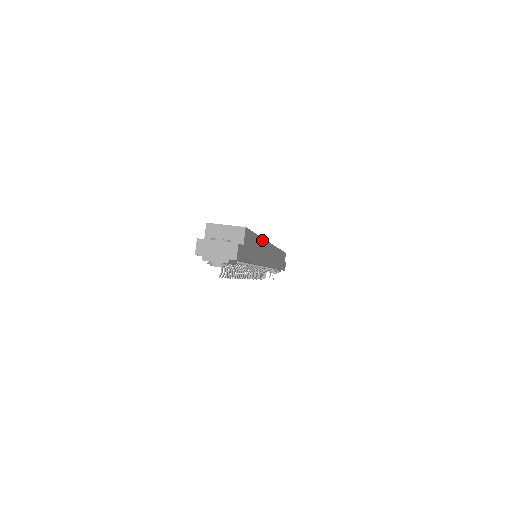
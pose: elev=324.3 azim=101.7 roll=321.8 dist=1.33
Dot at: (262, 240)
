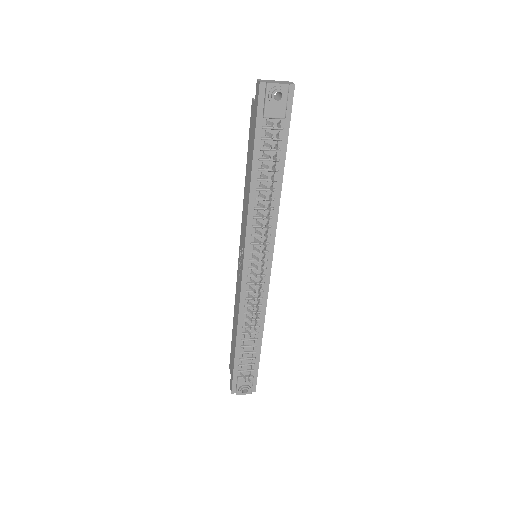
Dot at: occluded
